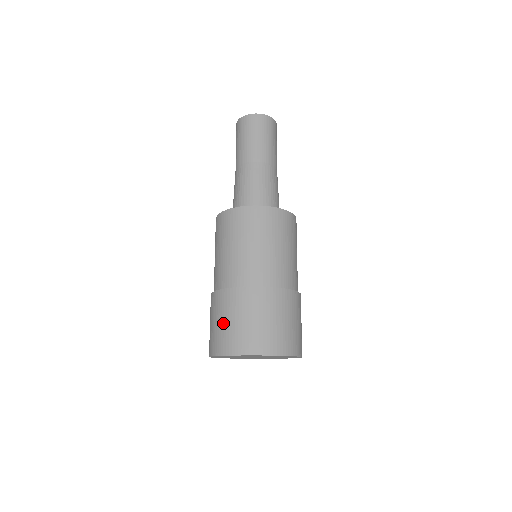
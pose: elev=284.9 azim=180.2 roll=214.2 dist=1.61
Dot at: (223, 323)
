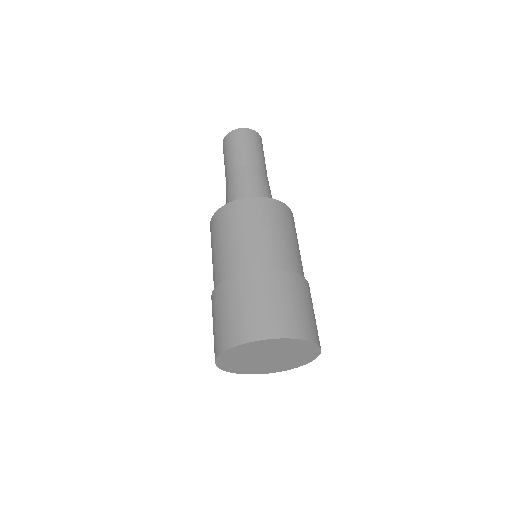
Dot at: (251, 306)
